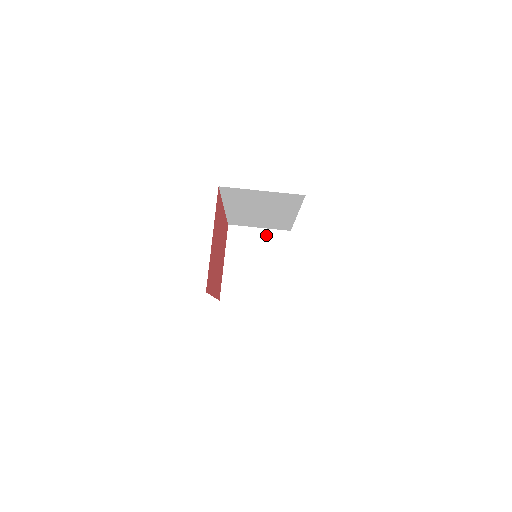
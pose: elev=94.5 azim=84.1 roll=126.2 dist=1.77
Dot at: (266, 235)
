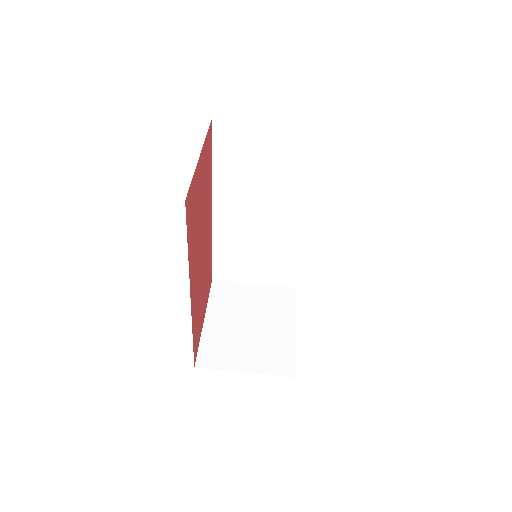
Dot at: (263, 291)
